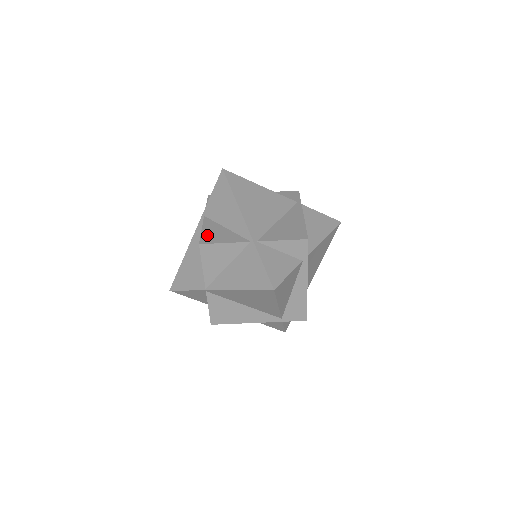
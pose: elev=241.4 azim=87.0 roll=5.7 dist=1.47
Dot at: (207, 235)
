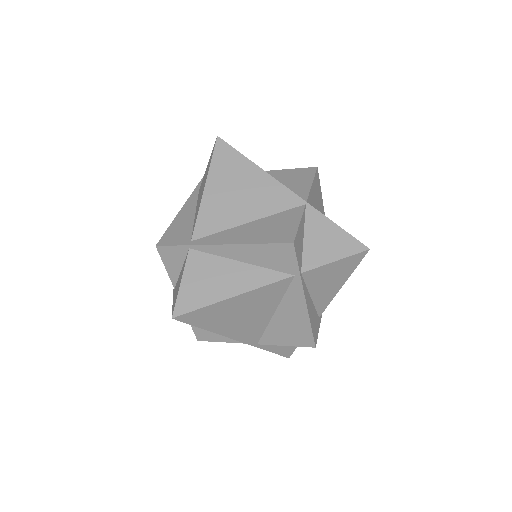
Dot at: (199, 329)
